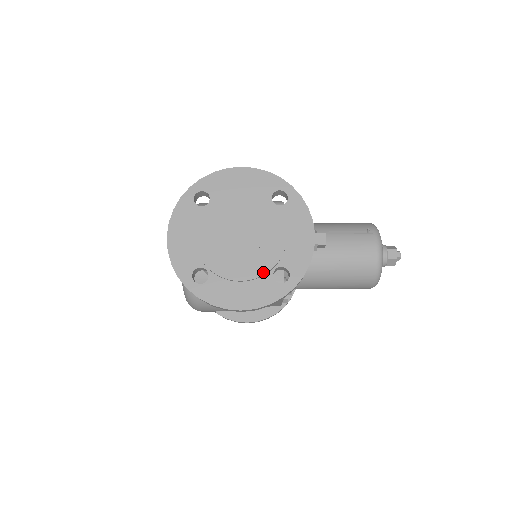
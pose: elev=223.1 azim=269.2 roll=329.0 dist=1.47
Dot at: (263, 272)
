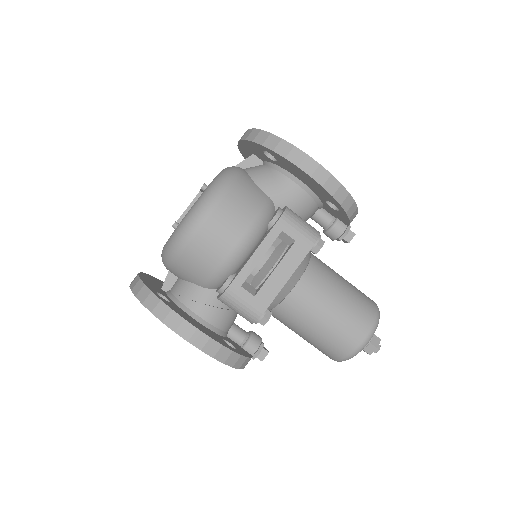
Dot at: occluded
